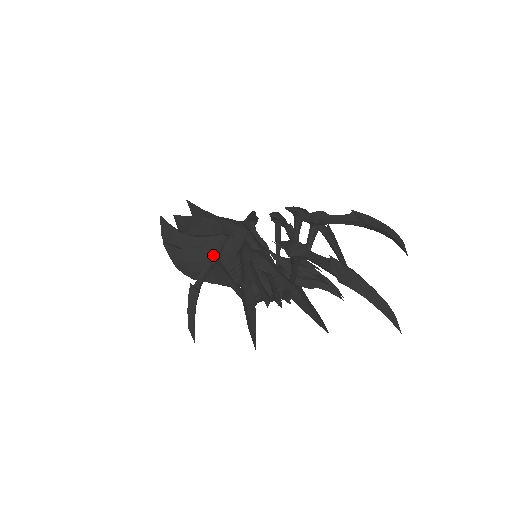
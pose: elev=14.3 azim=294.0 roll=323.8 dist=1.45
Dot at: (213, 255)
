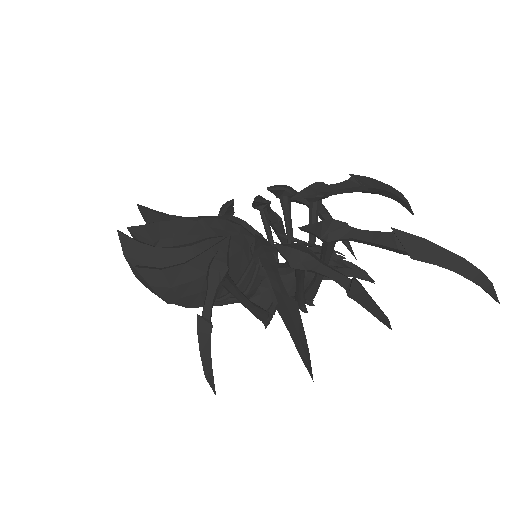
Dot at: (219, 266)
